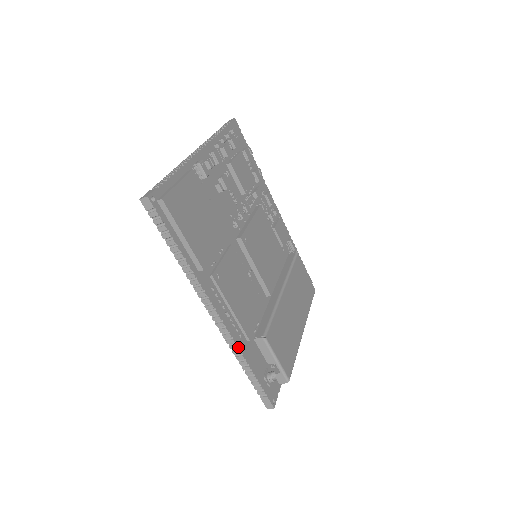
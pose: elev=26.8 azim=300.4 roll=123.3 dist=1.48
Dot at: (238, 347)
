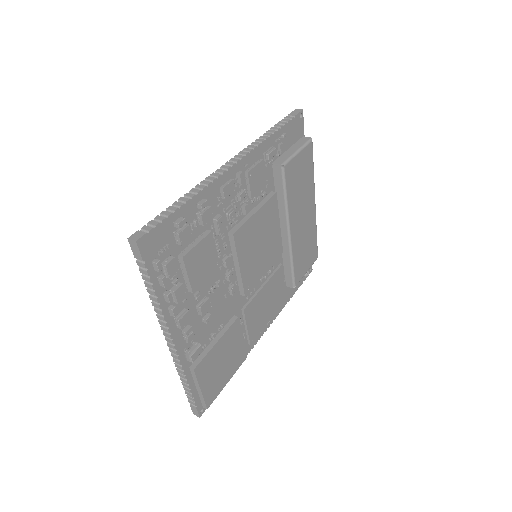
Dot at: (281, 310)
